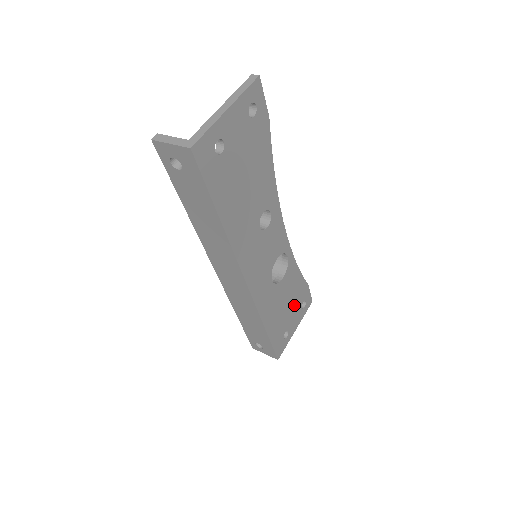
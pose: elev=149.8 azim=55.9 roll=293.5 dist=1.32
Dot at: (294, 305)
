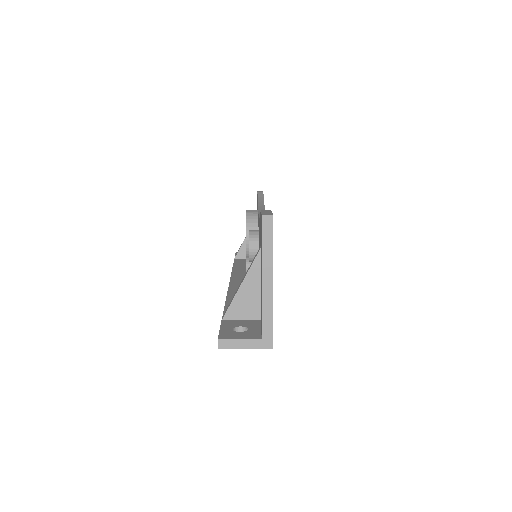
Dot at: occluded
